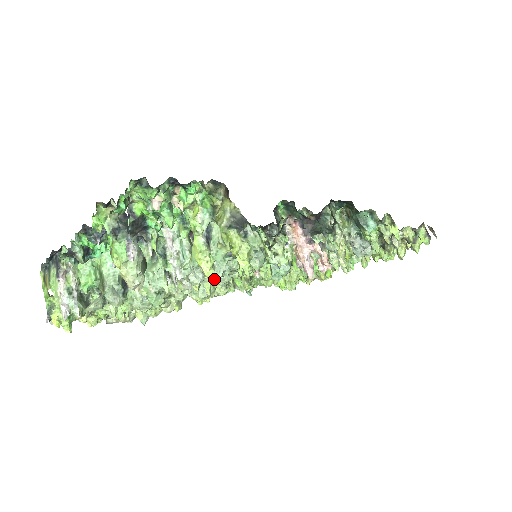
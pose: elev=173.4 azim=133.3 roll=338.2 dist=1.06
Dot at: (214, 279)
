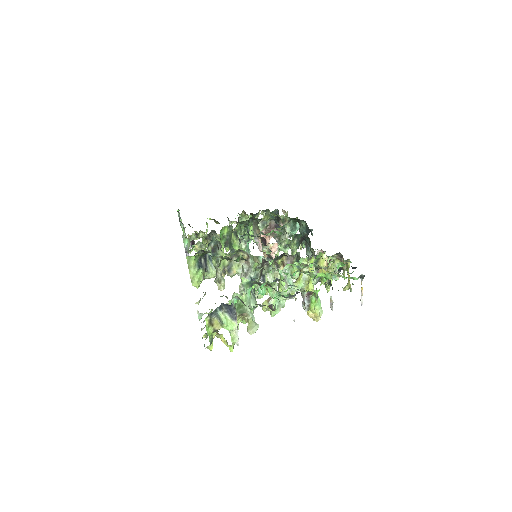
Dot at: occluded
